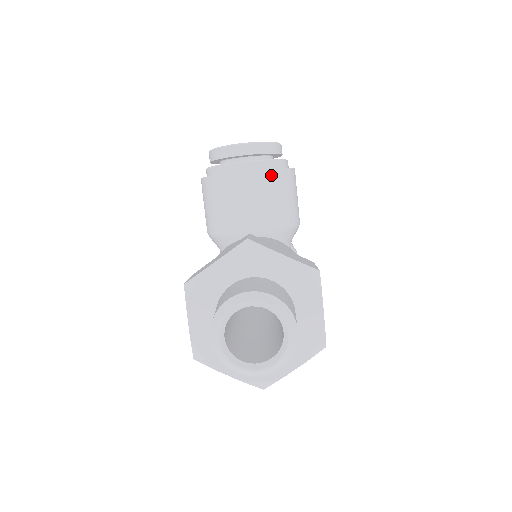
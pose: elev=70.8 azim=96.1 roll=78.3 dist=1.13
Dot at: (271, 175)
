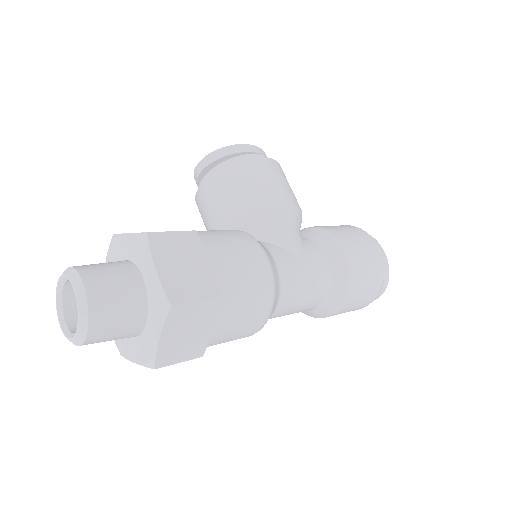
Dot at: (219, 175)
